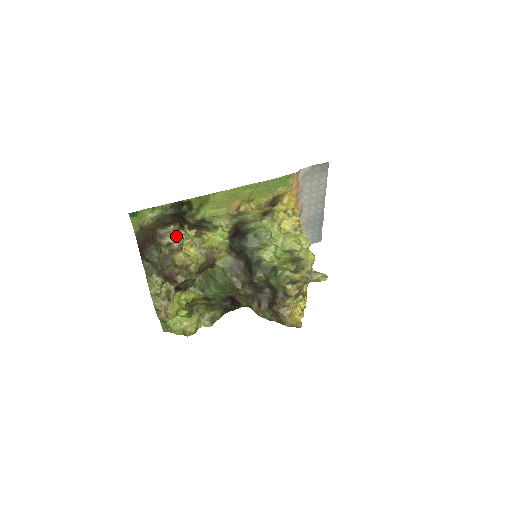
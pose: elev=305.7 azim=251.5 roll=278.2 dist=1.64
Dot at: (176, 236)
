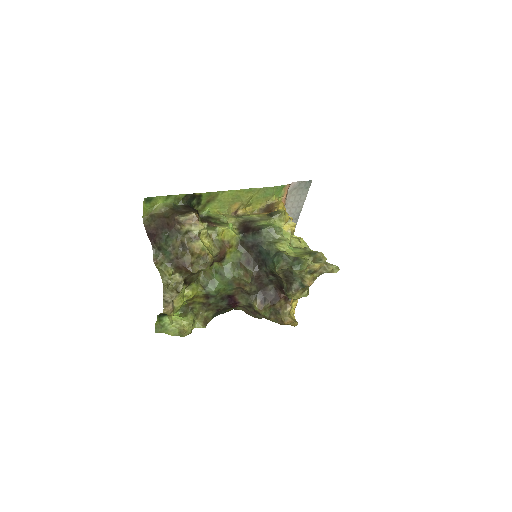
Dot at: (196, 224)
